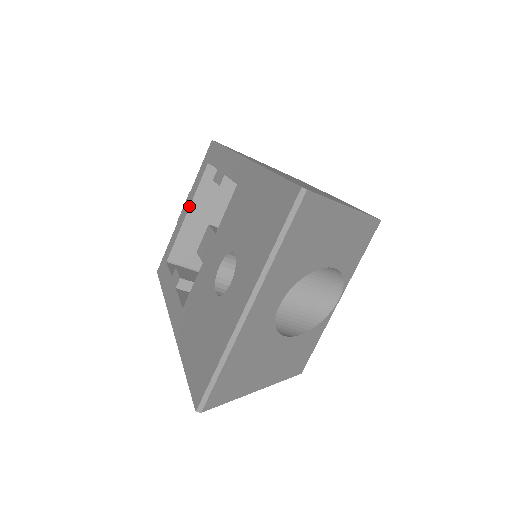
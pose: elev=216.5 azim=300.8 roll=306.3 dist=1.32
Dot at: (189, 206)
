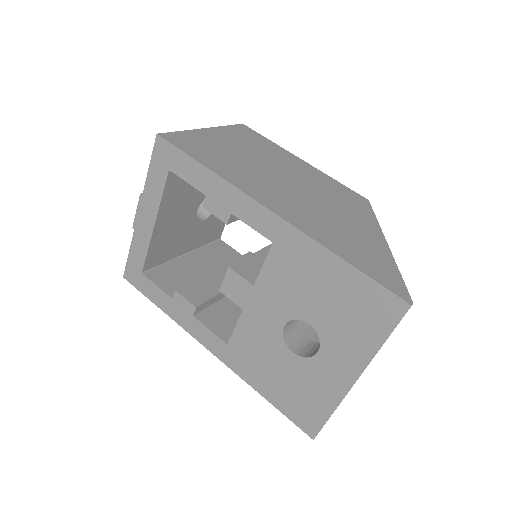
Dot at: (155, 218)
